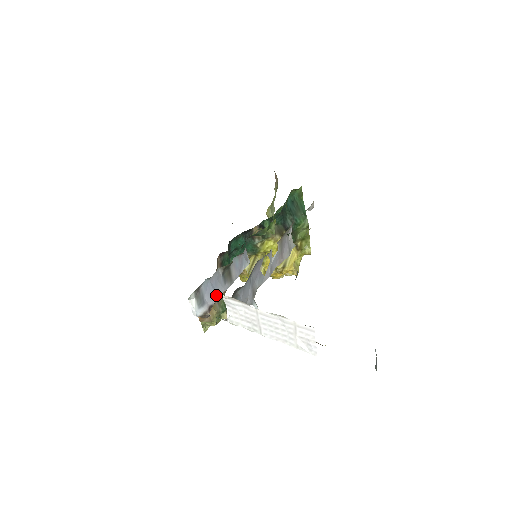
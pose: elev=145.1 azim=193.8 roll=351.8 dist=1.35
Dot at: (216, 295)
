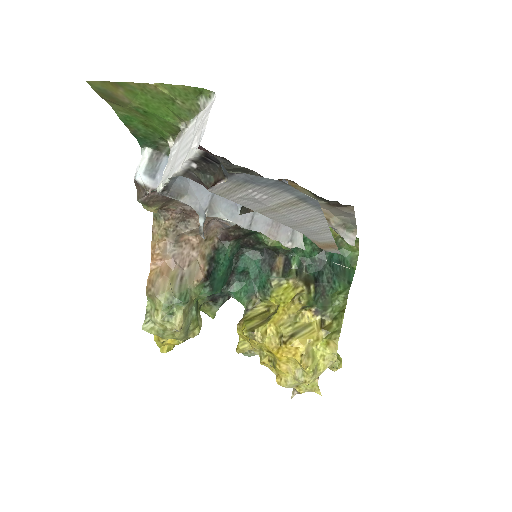
Dot at: occluded
